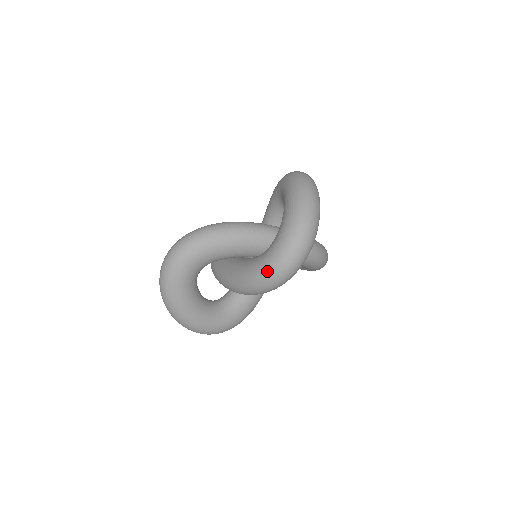
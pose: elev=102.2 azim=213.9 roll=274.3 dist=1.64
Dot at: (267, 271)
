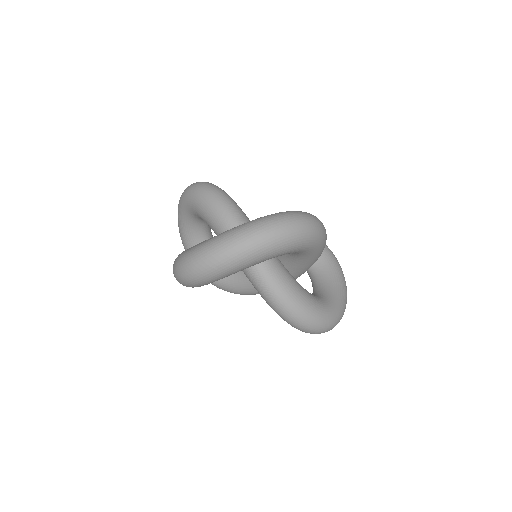
Dot at: occluded
